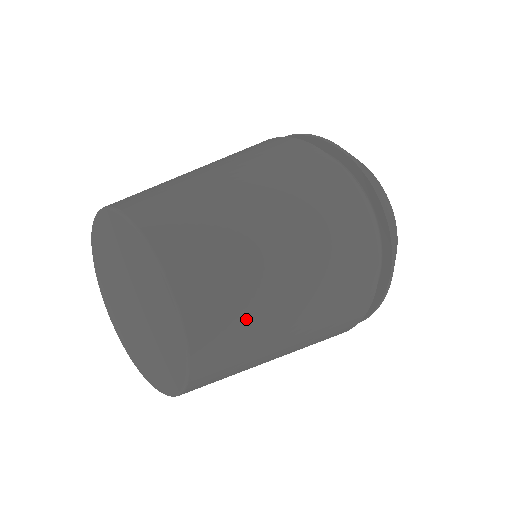
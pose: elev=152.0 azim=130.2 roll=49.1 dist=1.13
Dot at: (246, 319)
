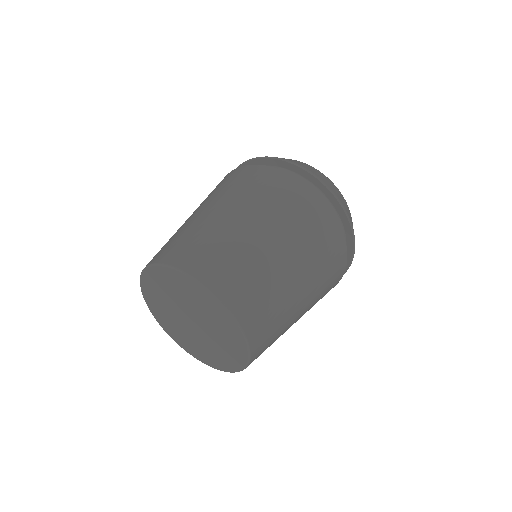
Dot at: occluded
